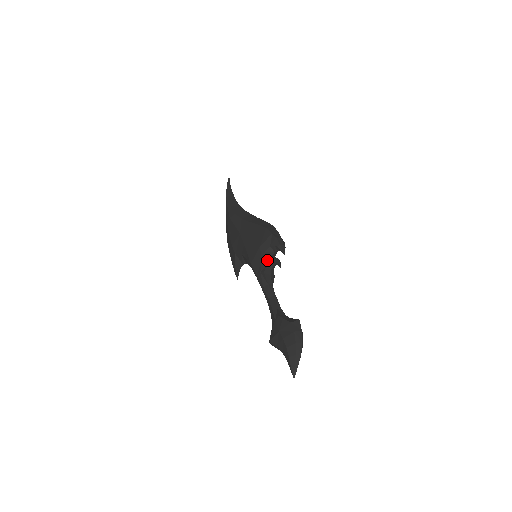
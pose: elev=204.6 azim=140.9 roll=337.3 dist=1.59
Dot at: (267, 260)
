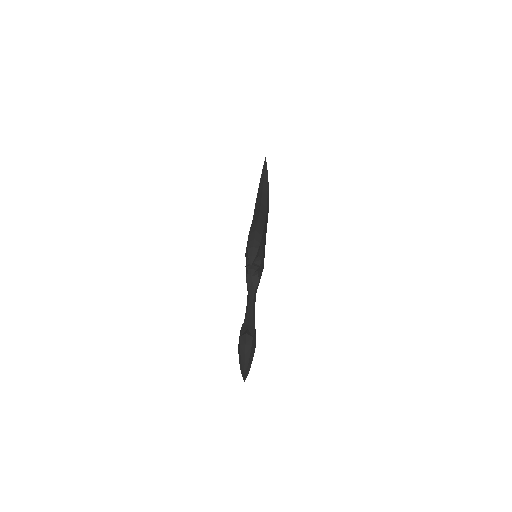
Dot at: occluded
